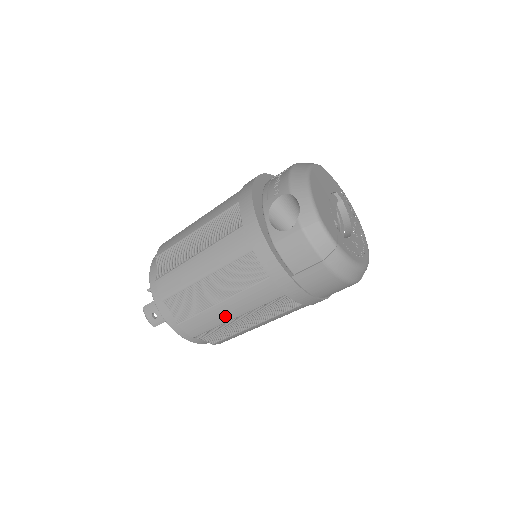
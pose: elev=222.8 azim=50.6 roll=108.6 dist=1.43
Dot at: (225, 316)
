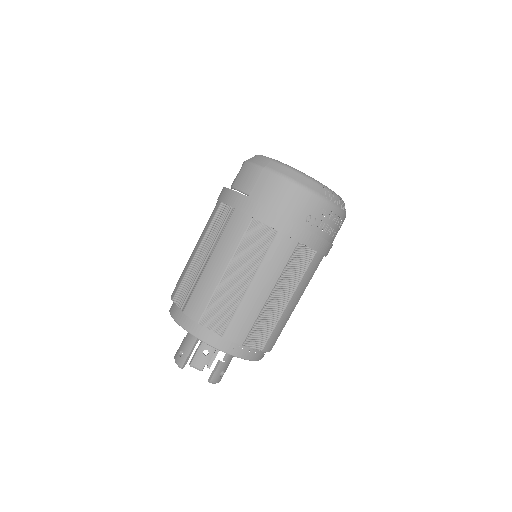
Dot at: (215, 274)
